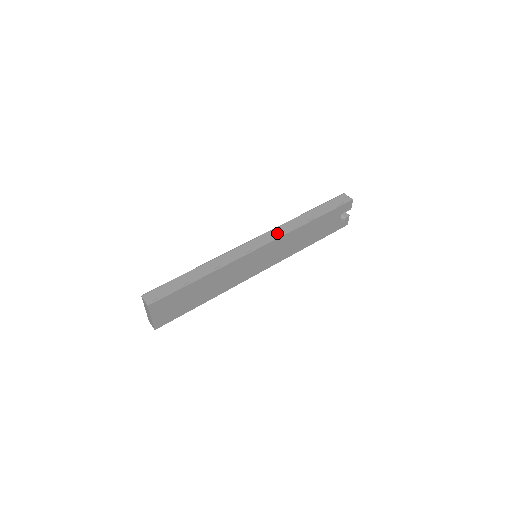
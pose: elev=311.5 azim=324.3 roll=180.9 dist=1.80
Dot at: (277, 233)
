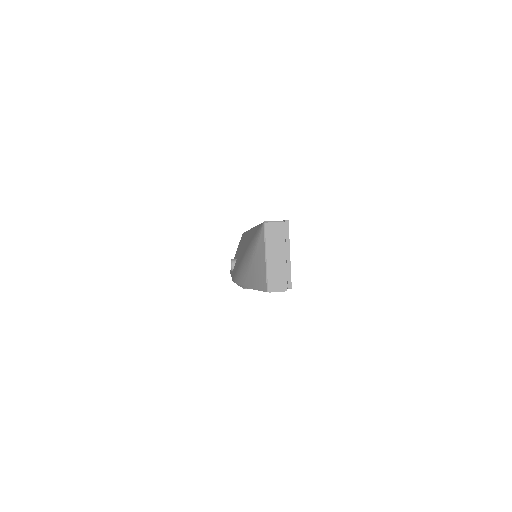
Dot at: occluded
